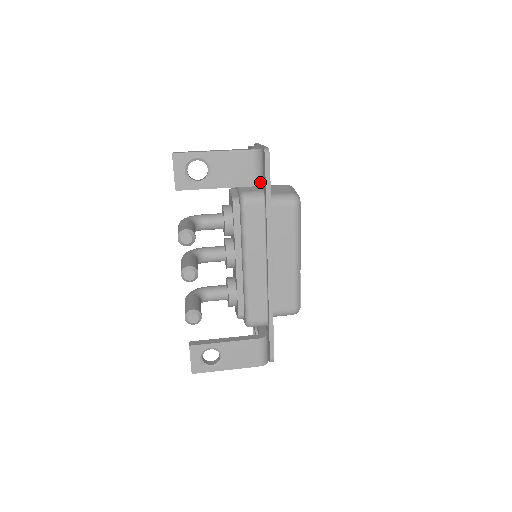
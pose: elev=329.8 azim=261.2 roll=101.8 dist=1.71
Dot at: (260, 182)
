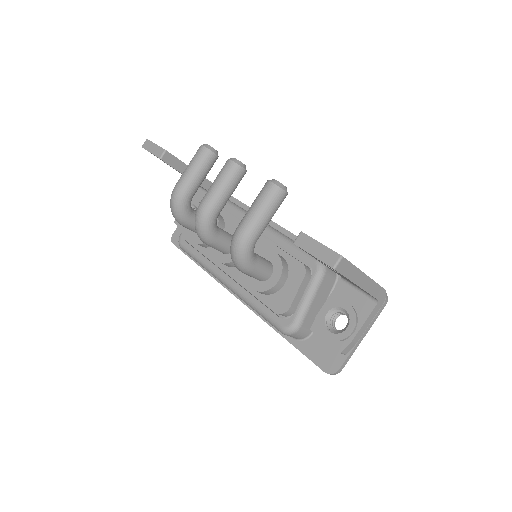
Dot at: occluded
